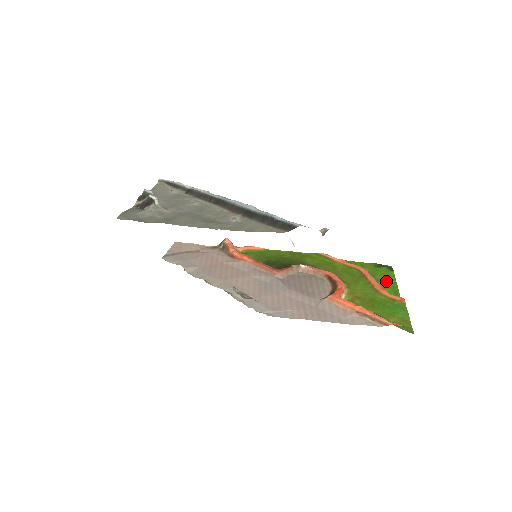
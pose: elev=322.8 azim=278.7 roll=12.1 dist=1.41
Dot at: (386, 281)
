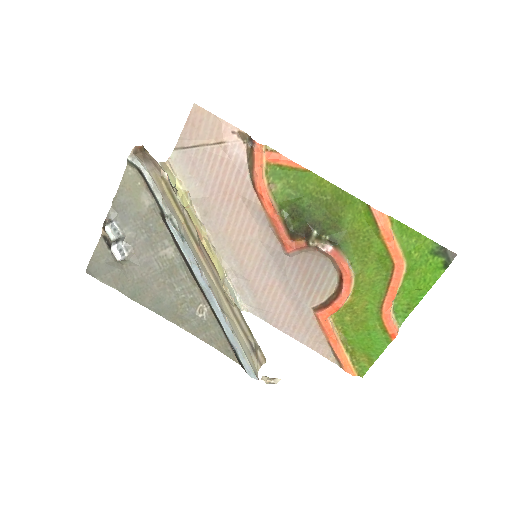
Dot at: (416, 286)
